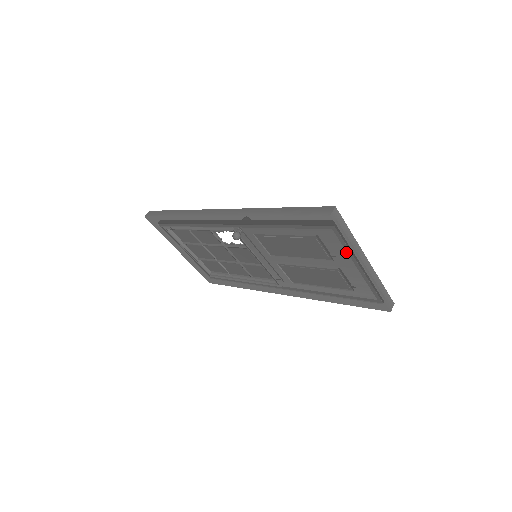
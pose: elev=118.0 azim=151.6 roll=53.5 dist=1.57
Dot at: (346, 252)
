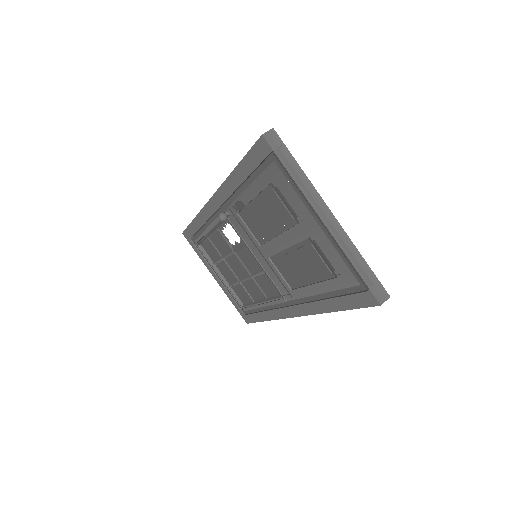
Dot at: (299, 198)
